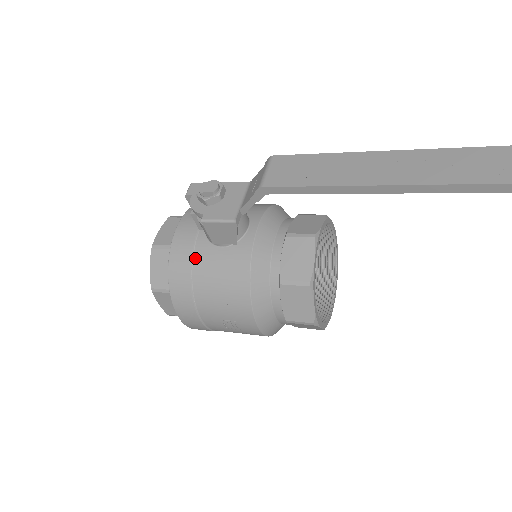
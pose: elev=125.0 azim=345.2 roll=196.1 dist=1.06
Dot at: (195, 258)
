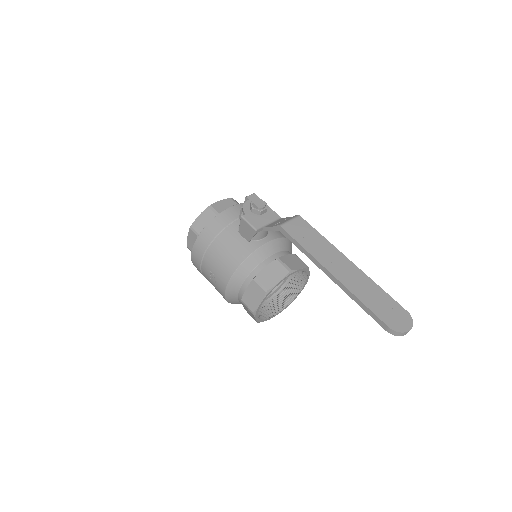
Dot at: (225, 231)
